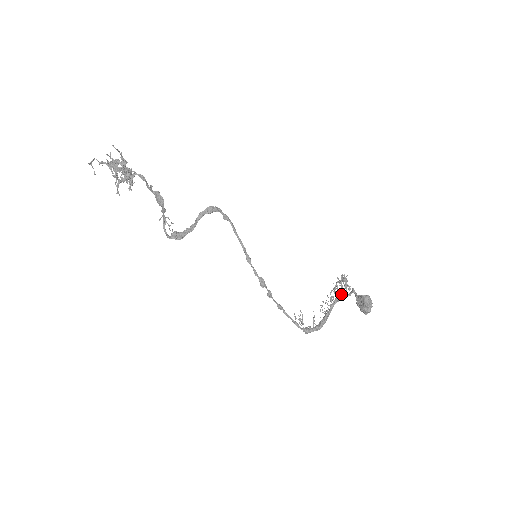
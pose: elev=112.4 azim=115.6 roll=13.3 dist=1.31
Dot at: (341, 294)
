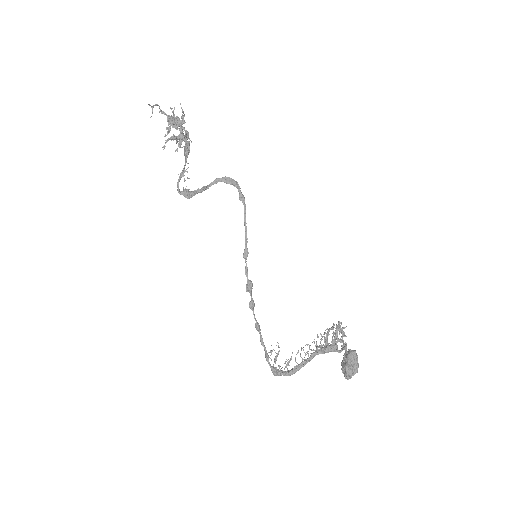
Dot at: (330, 345)
